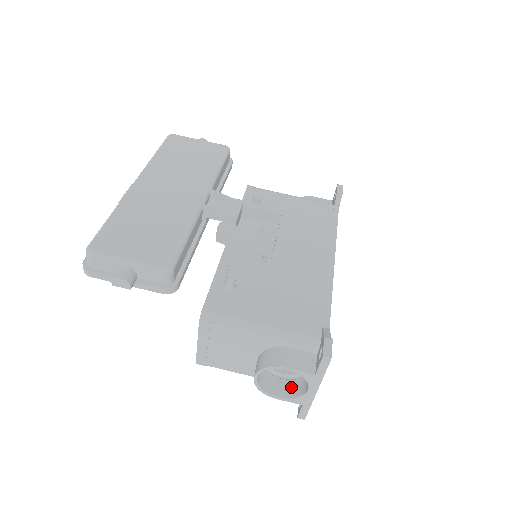
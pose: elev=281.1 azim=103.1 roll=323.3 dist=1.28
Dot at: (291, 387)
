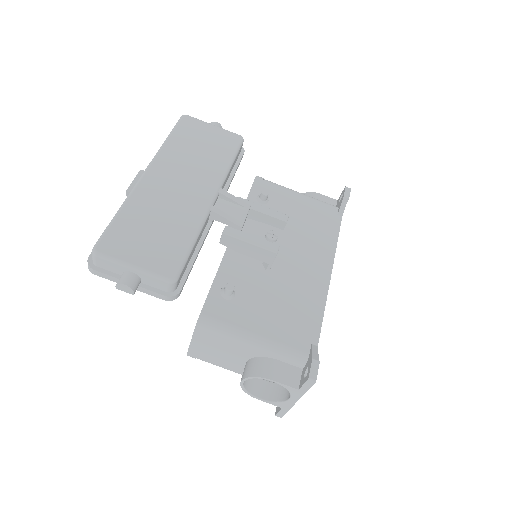
Dot at: (273, 390)
